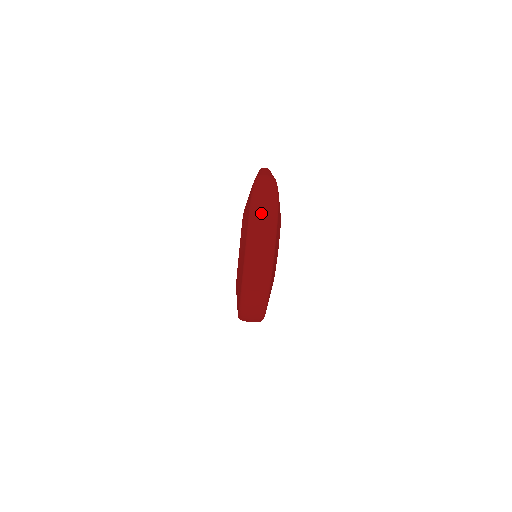
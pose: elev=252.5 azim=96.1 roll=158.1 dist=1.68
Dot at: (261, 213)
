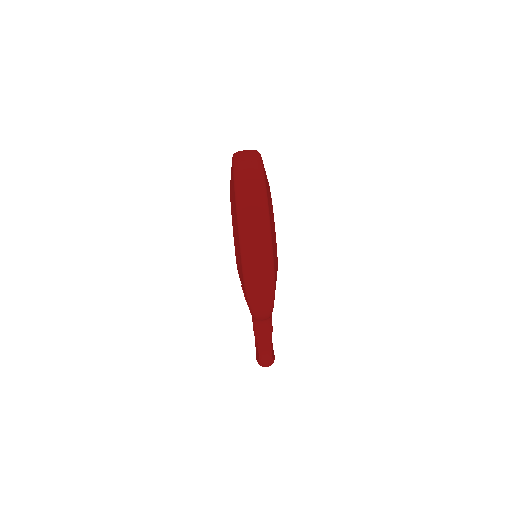
Dot at: occluded
